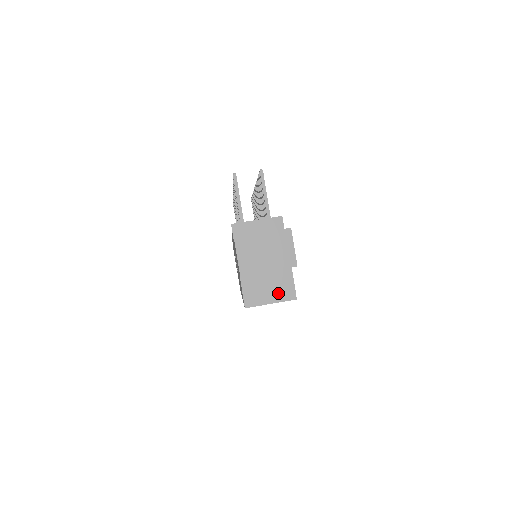
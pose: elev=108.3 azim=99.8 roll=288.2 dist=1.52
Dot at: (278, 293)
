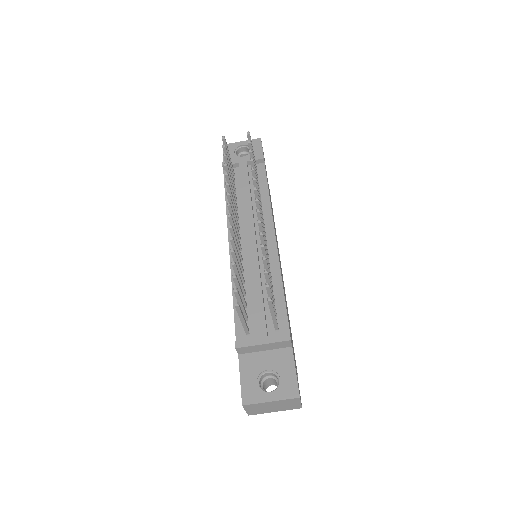
Dot at: occluded
